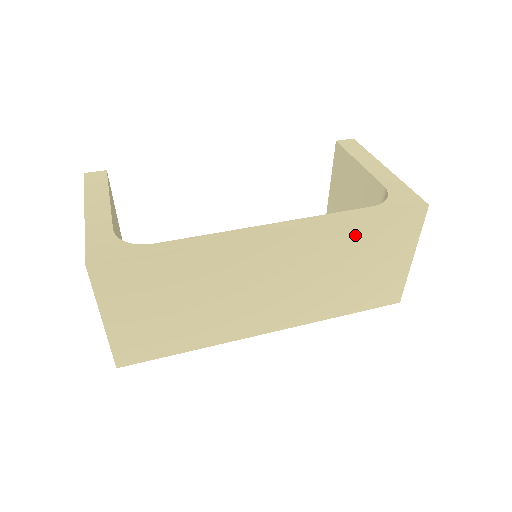
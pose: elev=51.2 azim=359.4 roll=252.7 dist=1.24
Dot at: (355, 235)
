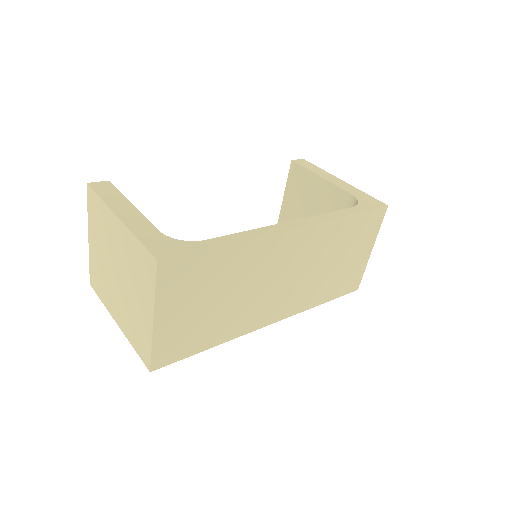
Dot at: (343, 230)
